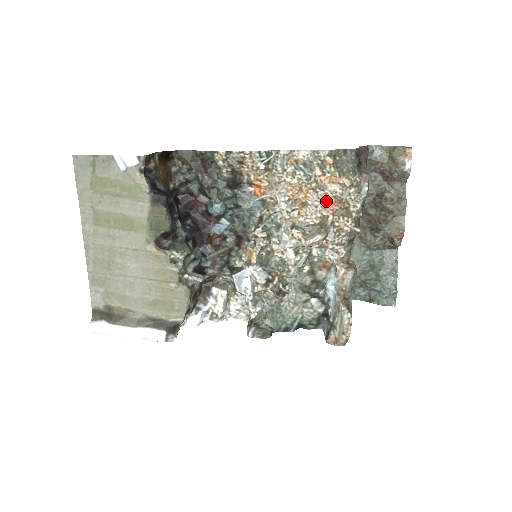
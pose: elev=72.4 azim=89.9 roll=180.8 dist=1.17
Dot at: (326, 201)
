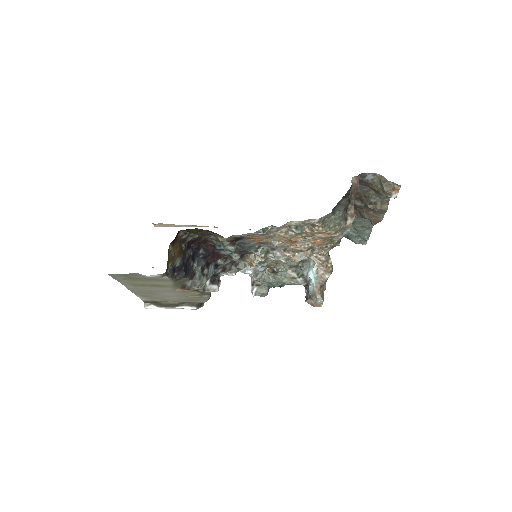
Dot at: (313, 240)
